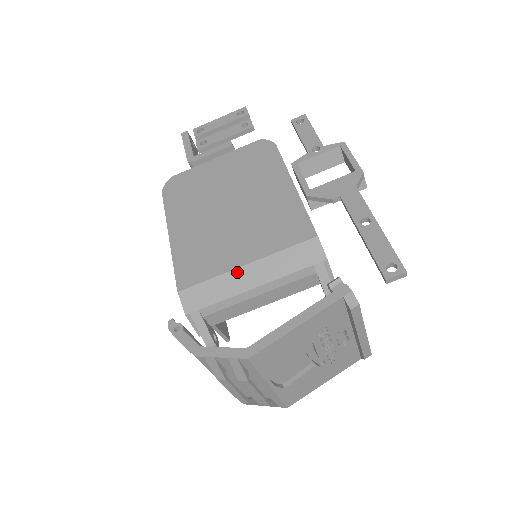
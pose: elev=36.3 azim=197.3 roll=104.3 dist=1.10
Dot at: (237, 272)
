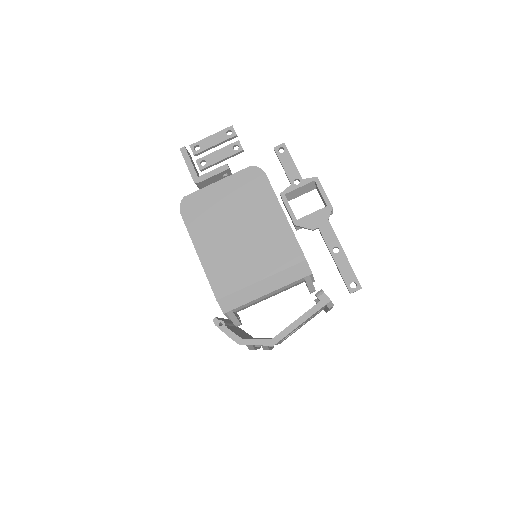
Dot at: (255, 285)
